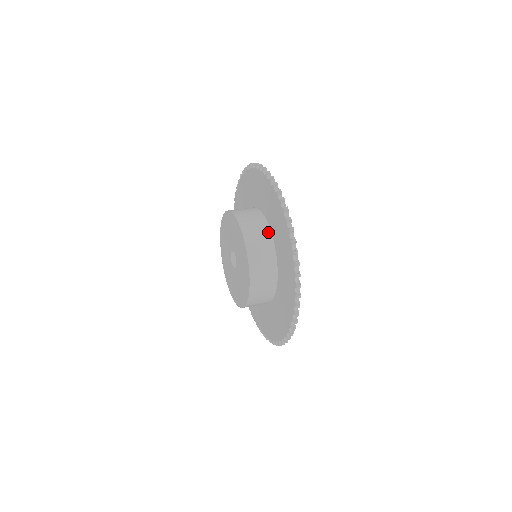
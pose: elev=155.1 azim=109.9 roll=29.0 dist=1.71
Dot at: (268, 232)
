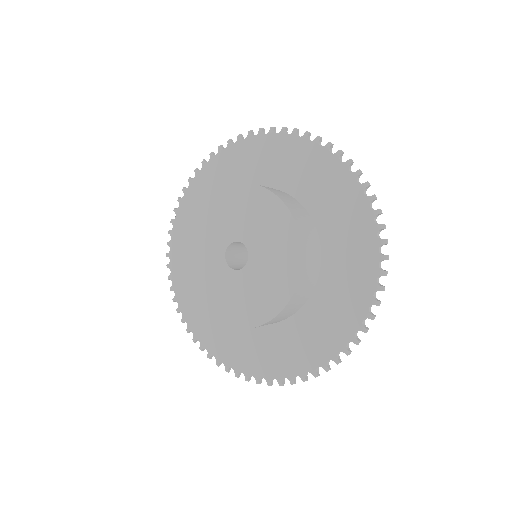
Dot at: (319, 247)
